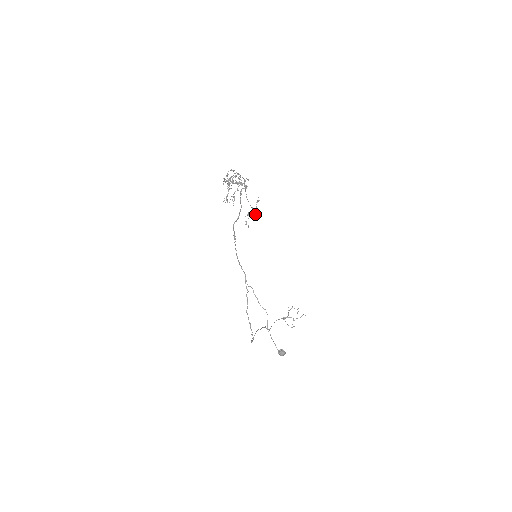
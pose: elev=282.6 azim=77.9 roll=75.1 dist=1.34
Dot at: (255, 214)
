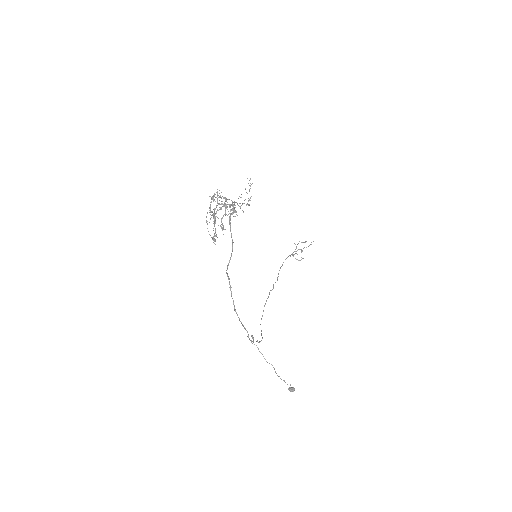
Dot at: (249, 205)
